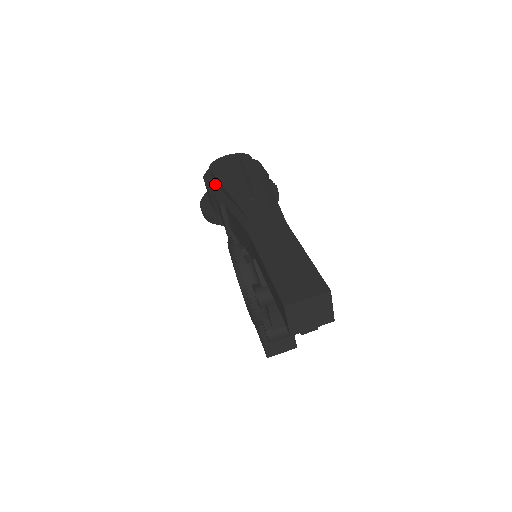
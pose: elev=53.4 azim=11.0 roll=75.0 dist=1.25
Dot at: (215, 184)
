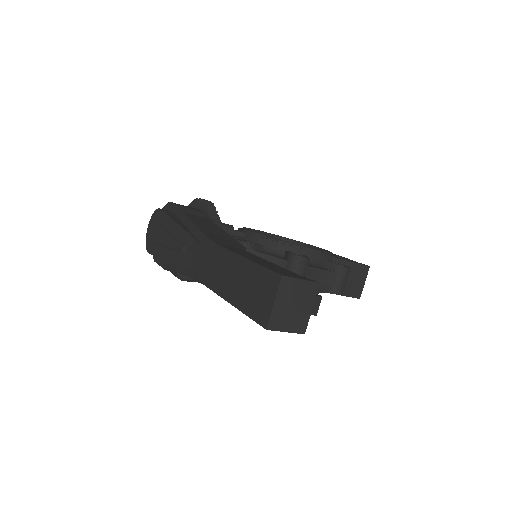
Dot at: occluded
